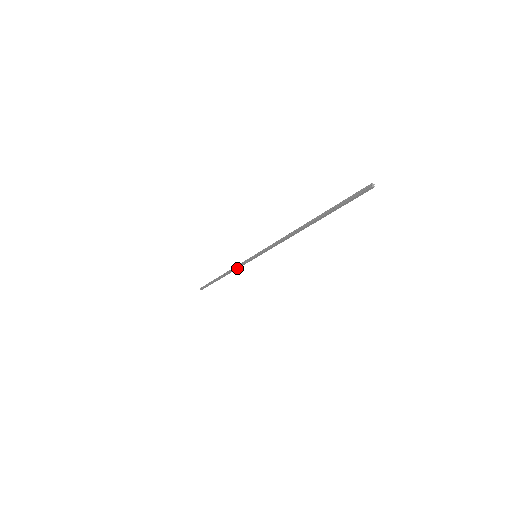
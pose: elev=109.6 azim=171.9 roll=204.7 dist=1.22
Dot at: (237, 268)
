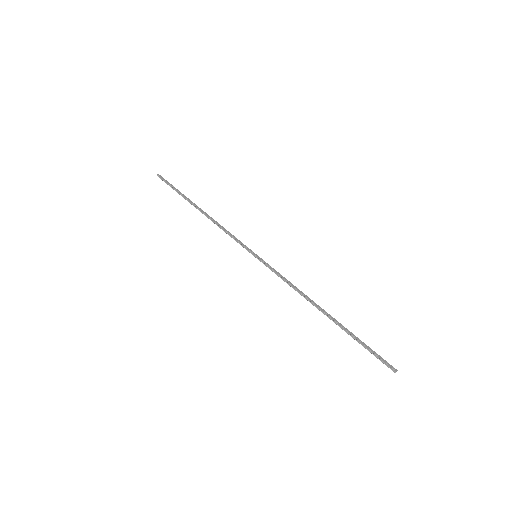
Dot at: (225, 232)
